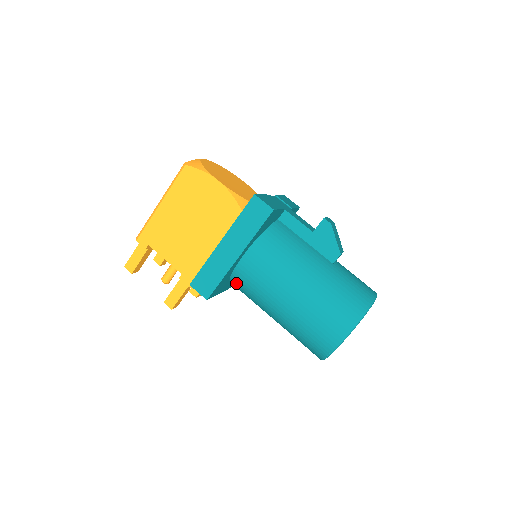
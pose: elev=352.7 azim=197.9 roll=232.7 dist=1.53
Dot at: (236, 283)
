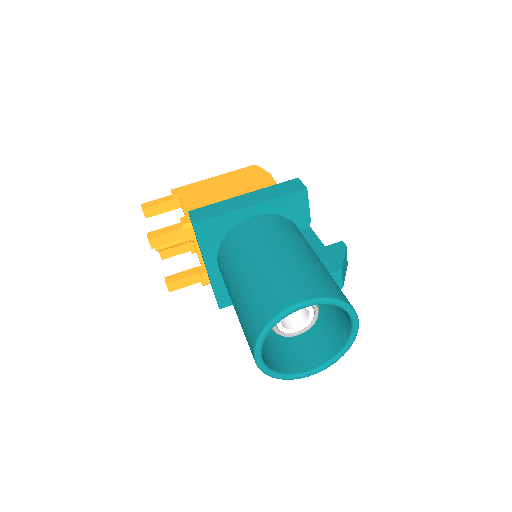
Dot at: (225, 244)
